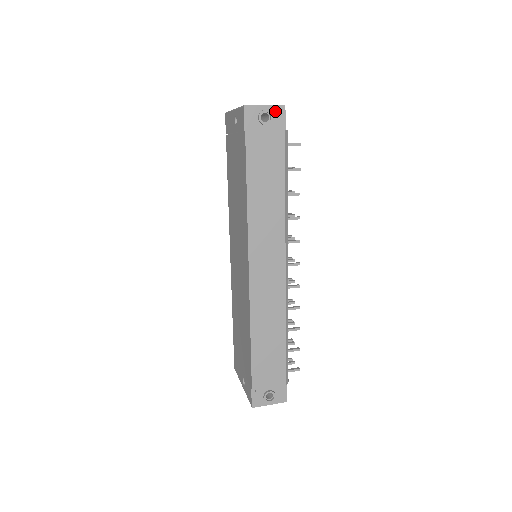
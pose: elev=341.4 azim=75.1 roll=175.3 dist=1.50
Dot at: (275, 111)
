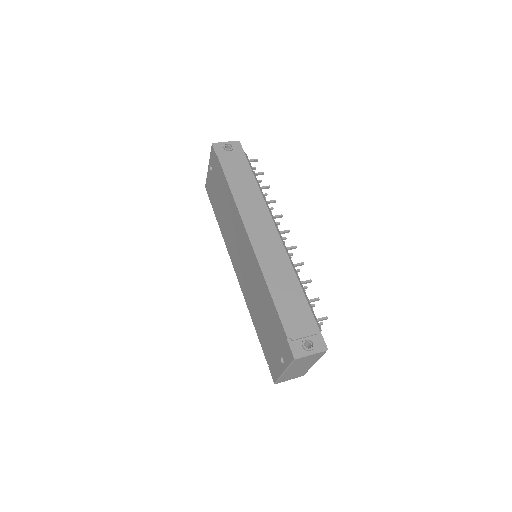
Dot at: (234, 144)
